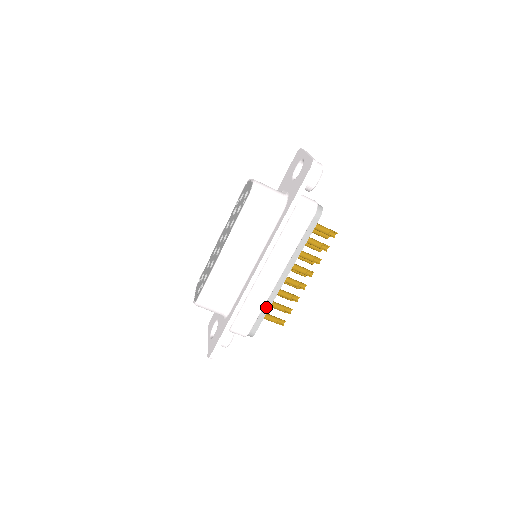
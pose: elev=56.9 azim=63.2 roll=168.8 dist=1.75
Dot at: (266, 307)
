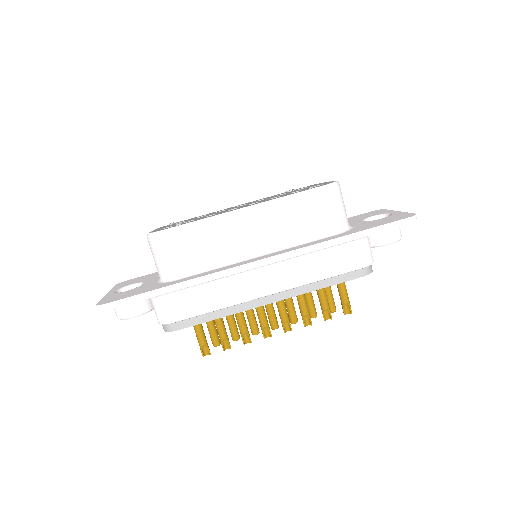
Dot at: (220, 313)
